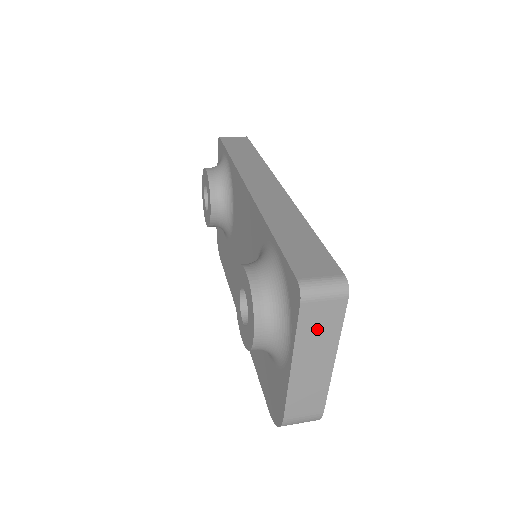
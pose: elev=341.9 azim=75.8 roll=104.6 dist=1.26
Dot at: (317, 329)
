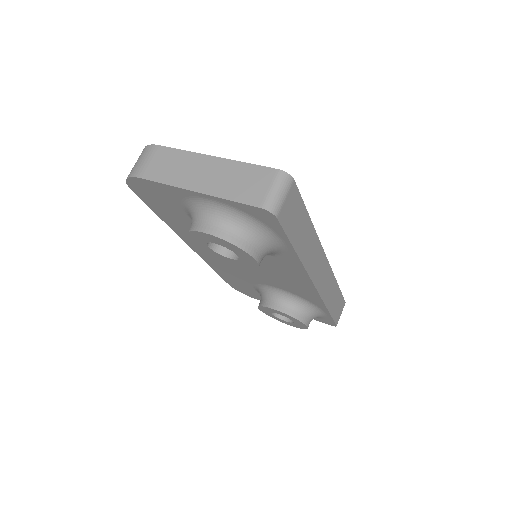
Dot at: occluded
